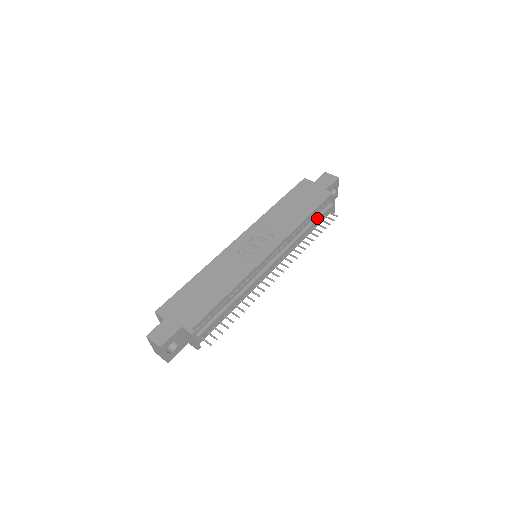
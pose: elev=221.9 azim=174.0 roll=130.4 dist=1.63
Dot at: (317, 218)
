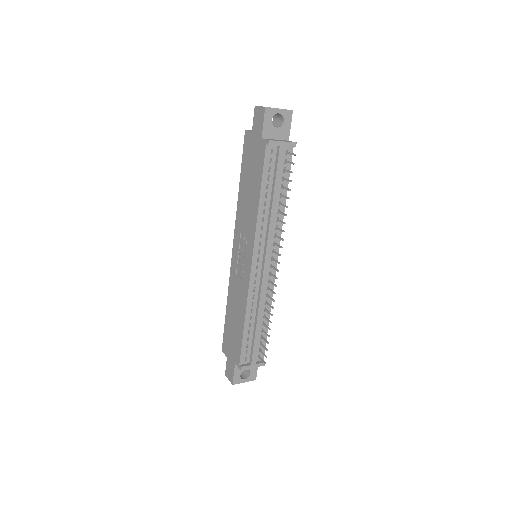
Dot at: (274, 180)
